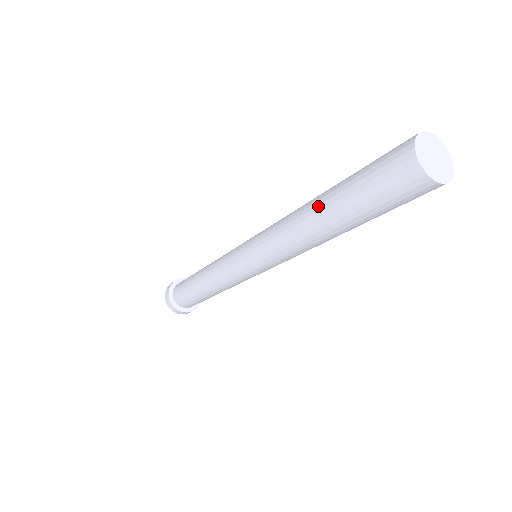
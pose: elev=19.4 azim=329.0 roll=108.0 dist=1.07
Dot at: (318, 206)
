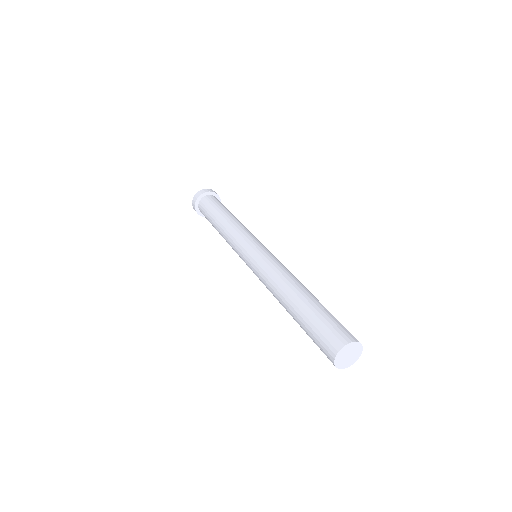
Dot at: (290, 314)
